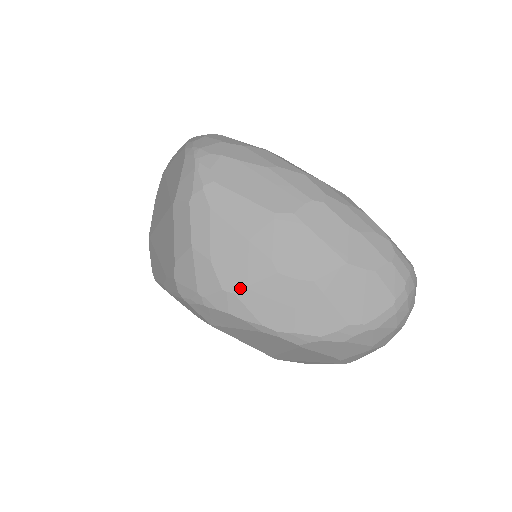
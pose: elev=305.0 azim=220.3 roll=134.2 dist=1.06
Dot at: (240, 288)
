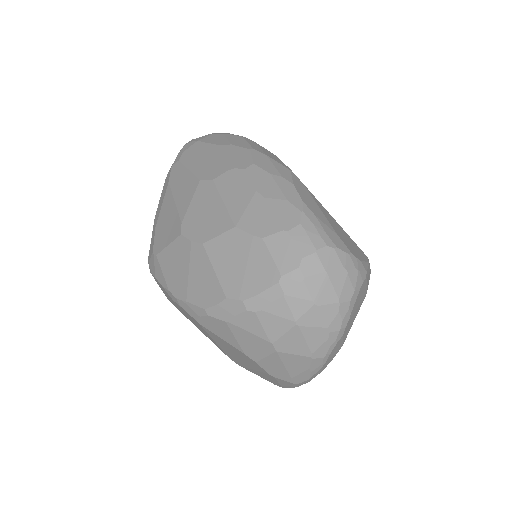
Dot at: (160, 250)
